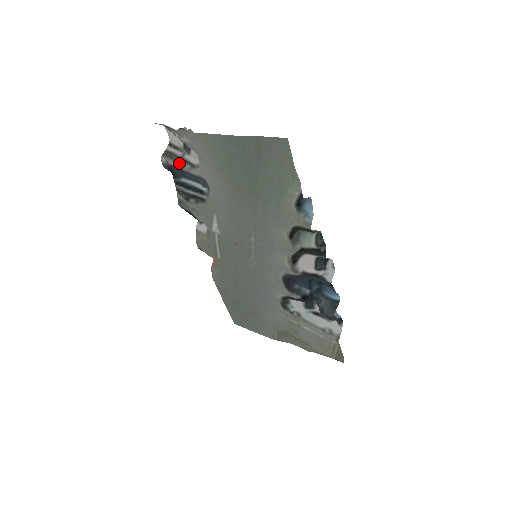
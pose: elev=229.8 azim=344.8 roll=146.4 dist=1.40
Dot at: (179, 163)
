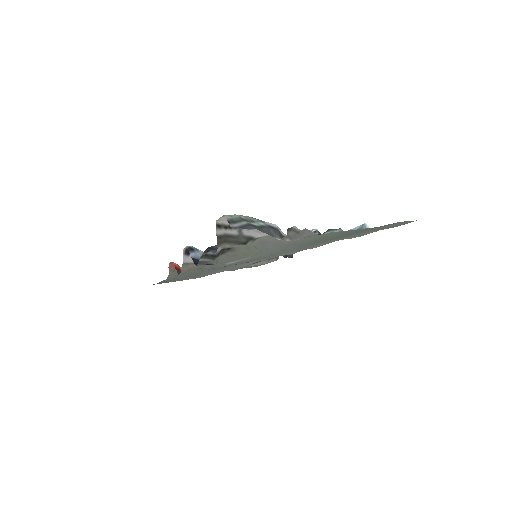
Dot at: (241, 244)
